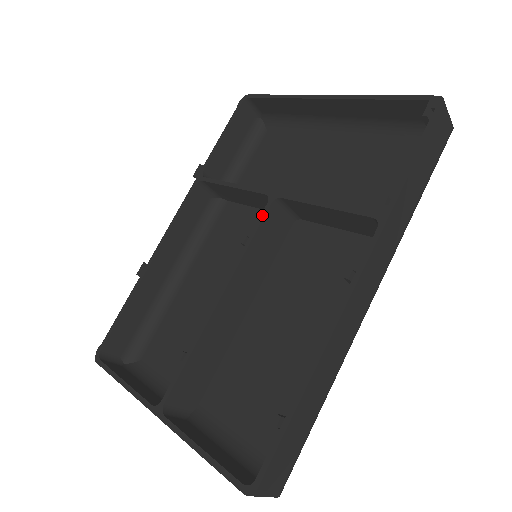
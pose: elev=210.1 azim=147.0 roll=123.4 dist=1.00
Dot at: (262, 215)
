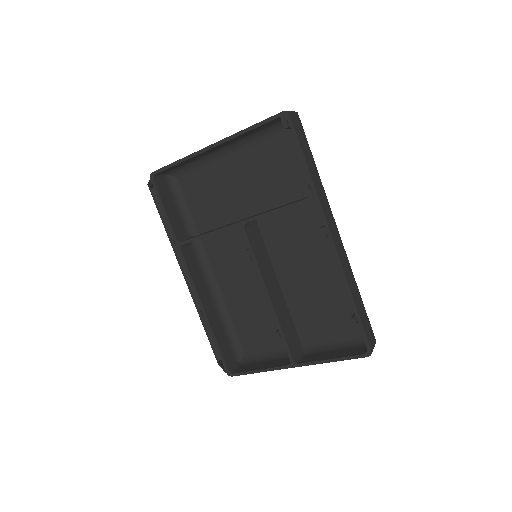
Dot at: (246, 239)
